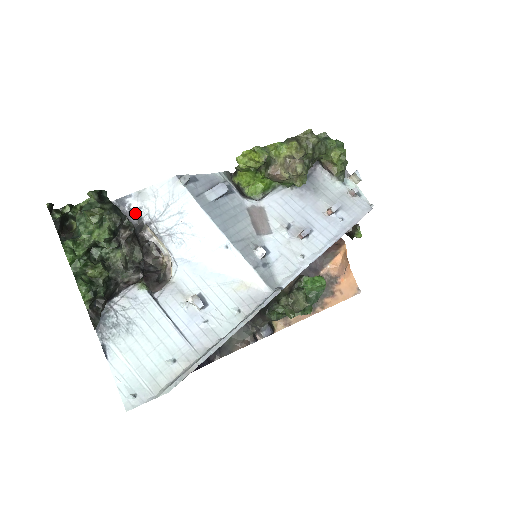
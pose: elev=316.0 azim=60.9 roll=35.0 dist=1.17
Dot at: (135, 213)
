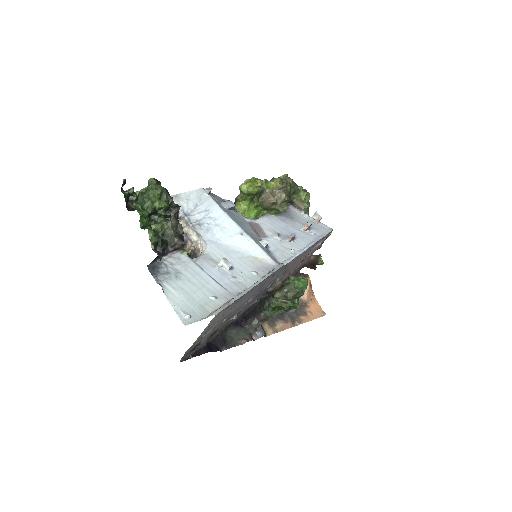
Dot at: occluded
